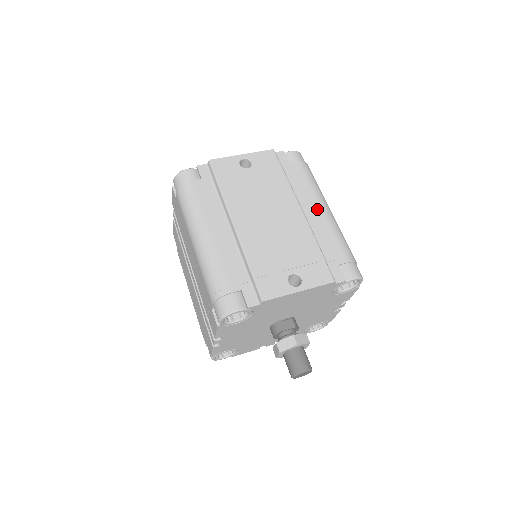
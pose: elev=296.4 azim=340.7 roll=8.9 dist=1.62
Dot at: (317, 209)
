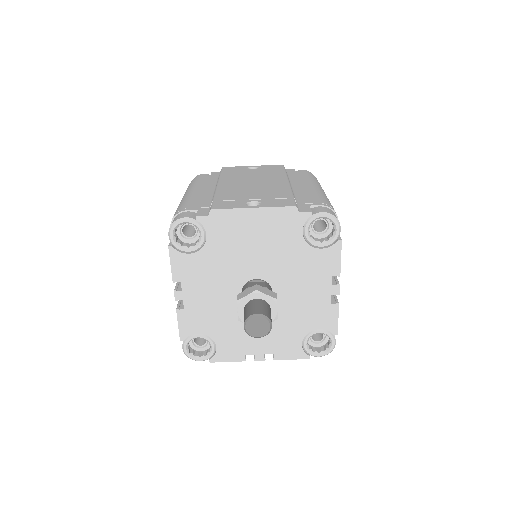
Dot at: (307, 186)
